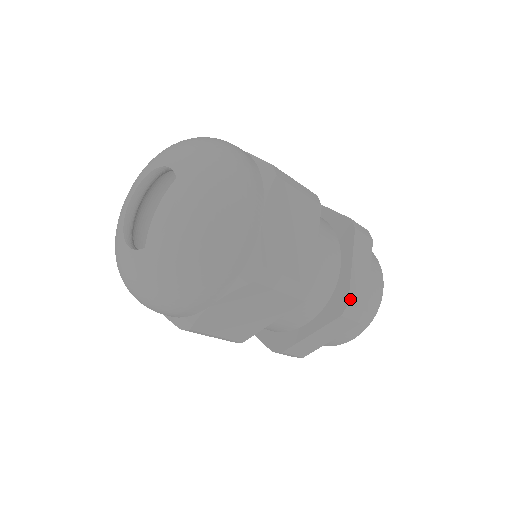
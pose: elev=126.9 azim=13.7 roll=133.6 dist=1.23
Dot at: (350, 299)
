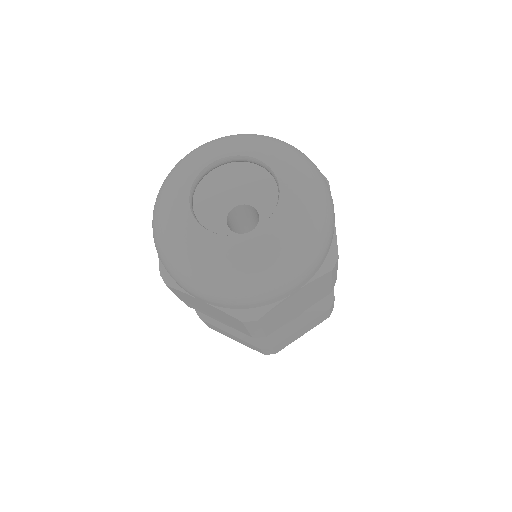
Dot at: (276, 346)
